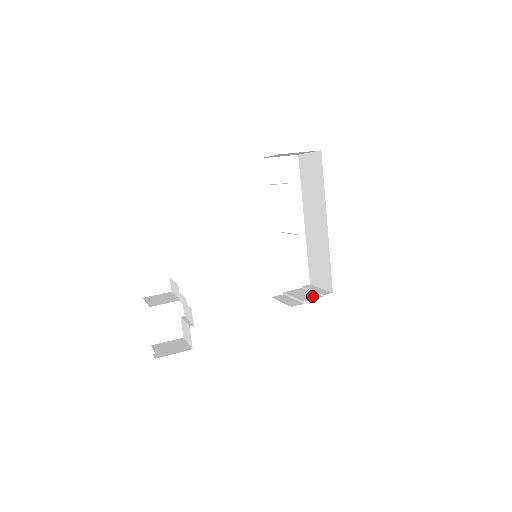
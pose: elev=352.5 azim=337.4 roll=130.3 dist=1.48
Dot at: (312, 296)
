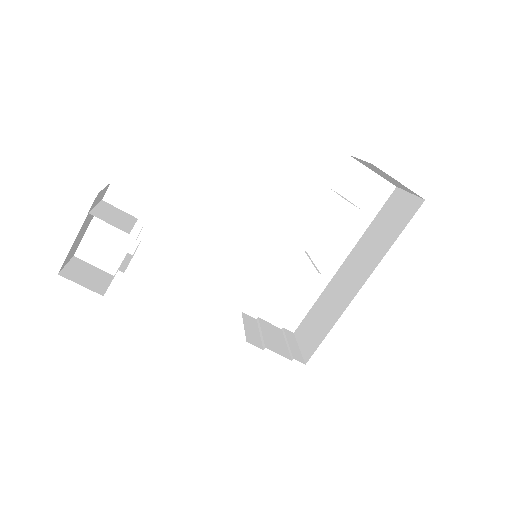
Dot at: (281, 348)
